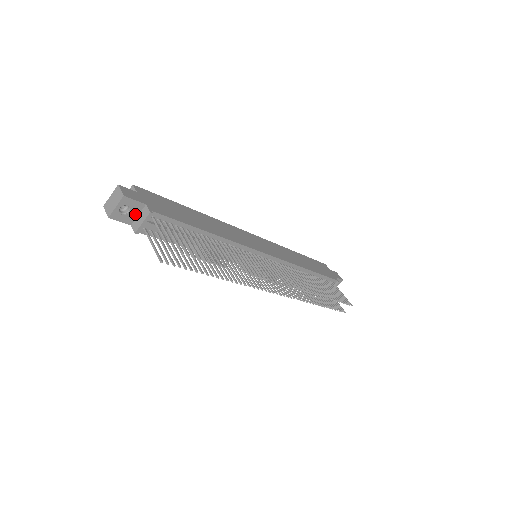
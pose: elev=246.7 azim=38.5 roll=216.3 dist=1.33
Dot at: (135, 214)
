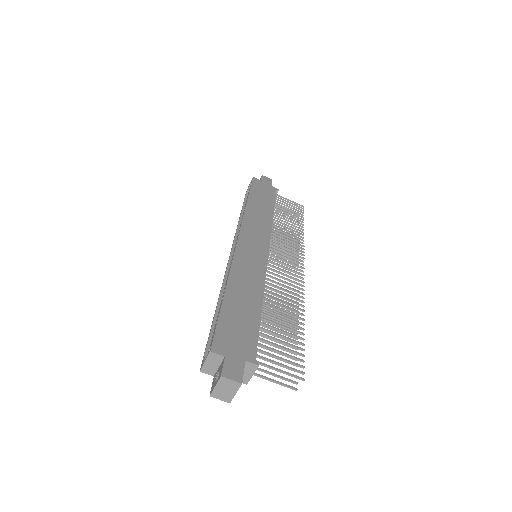
Dot at: occluded
